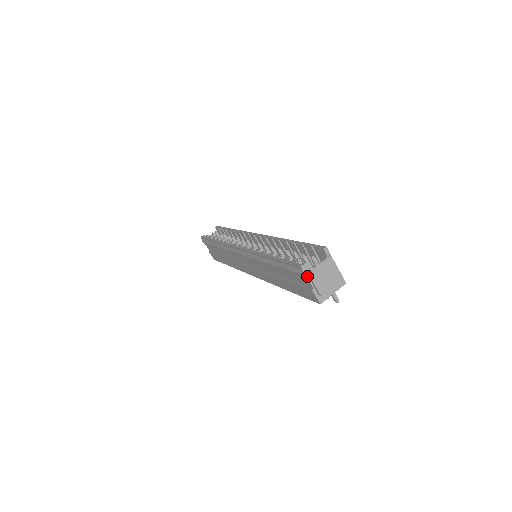
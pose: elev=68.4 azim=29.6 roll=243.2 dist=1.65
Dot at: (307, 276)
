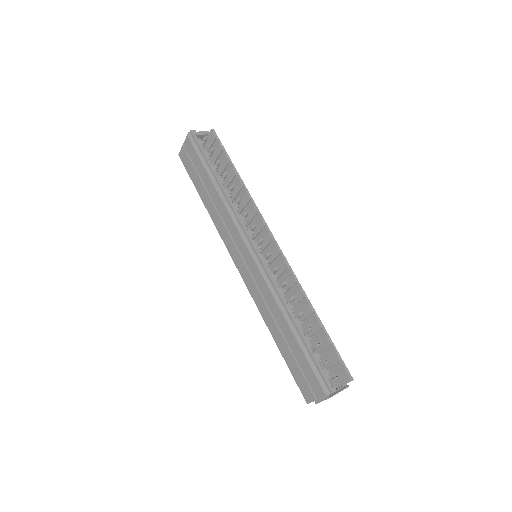
Dot at: (326, 395)
